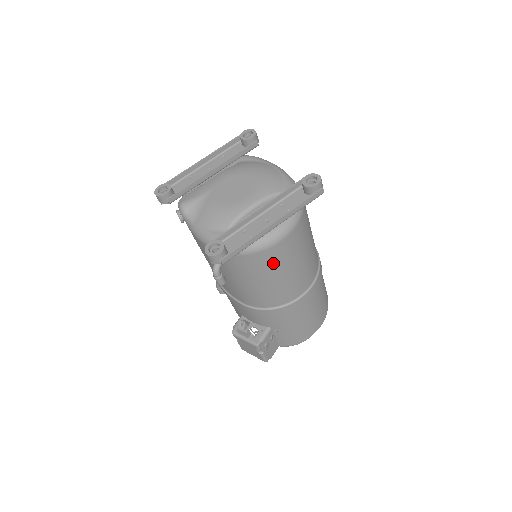
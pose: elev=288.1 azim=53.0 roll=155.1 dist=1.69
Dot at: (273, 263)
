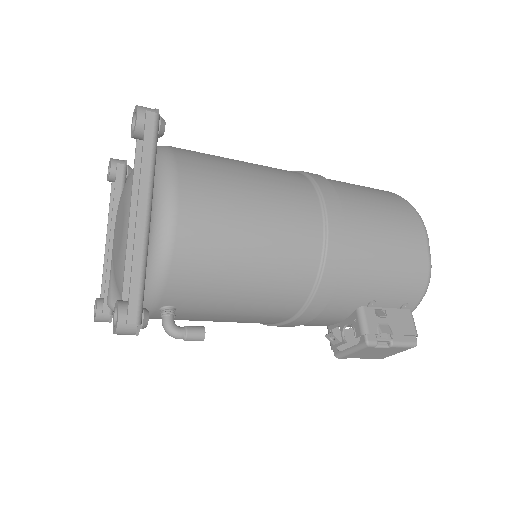
Dot at: (213, 250)
